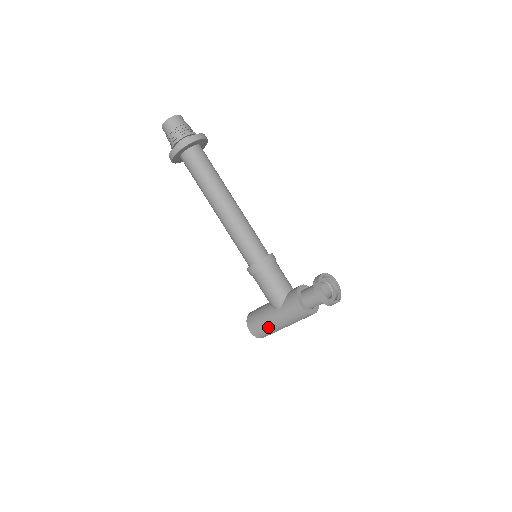
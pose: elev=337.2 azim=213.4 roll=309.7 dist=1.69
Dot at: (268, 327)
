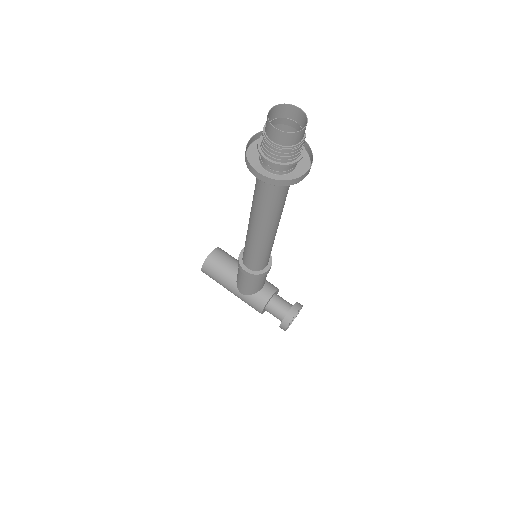
Dot at: occluded
